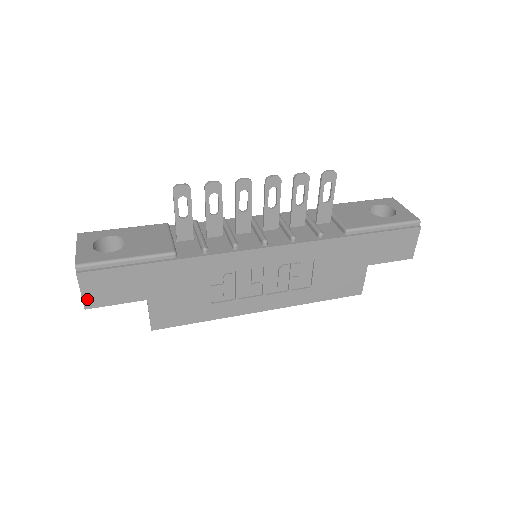
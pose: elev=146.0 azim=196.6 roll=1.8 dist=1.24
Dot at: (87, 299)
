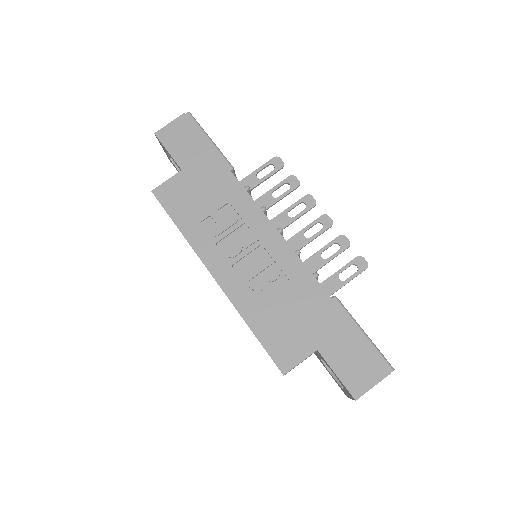
Dot at: (165, 130)
